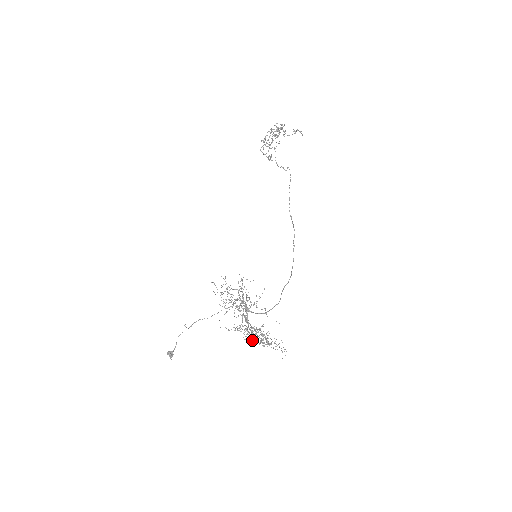
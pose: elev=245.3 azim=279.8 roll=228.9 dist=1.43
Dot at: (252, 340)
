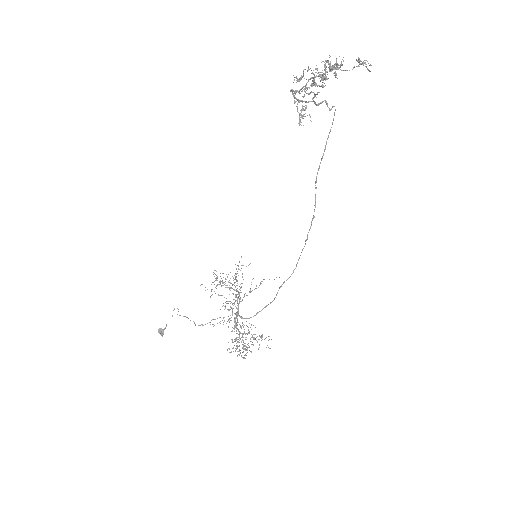
Dot at: (236, 349)
